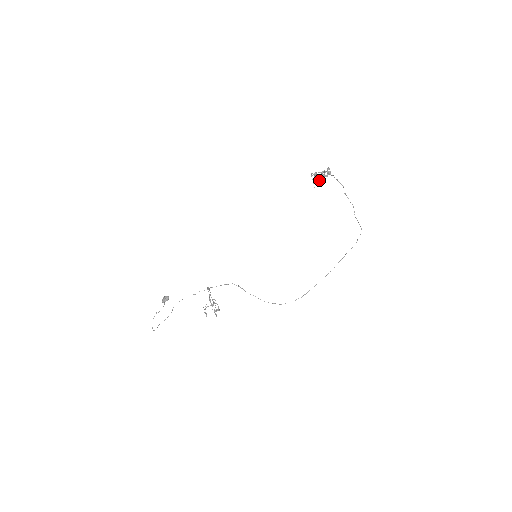
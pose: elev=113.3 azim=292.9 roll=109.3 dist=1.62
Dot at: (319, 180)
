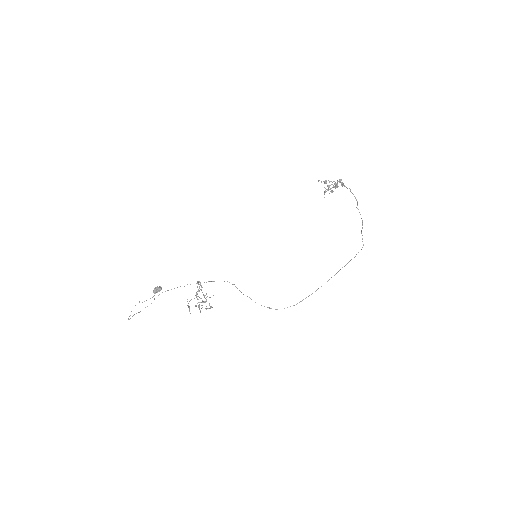
Dot at: (331, 190)
